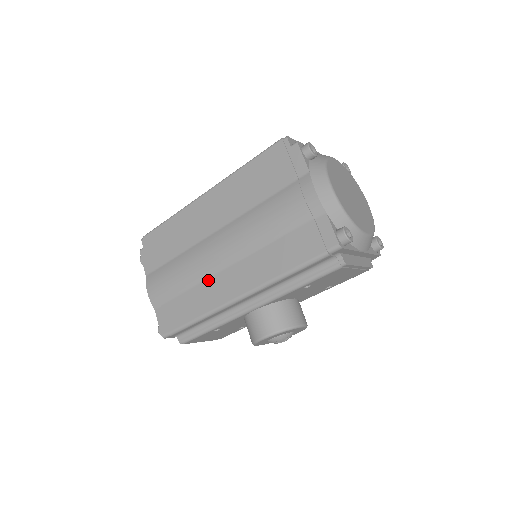
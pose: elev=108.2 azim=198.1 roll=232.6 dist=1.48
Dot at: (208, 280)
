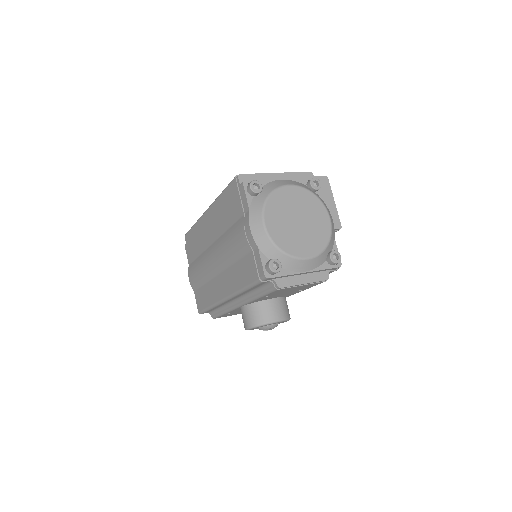
Dot at: (212, 280)
